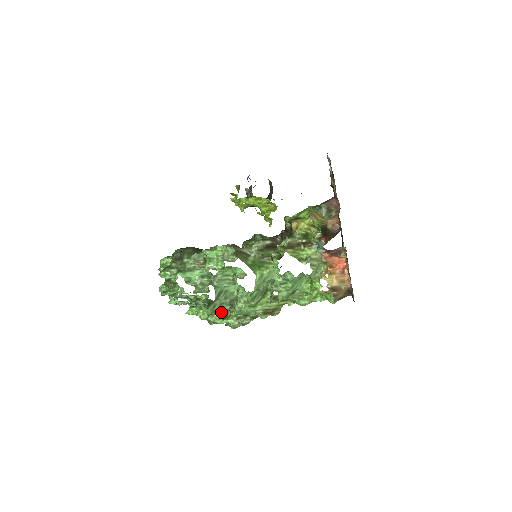
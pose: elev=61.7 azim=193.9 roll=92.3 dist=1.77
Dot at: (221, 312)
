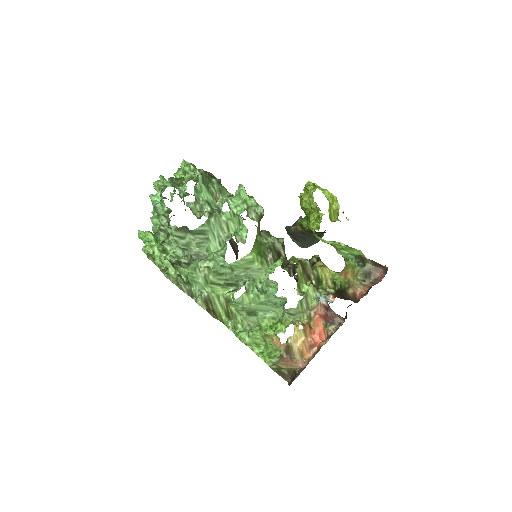
Dot at: (172, 257)
